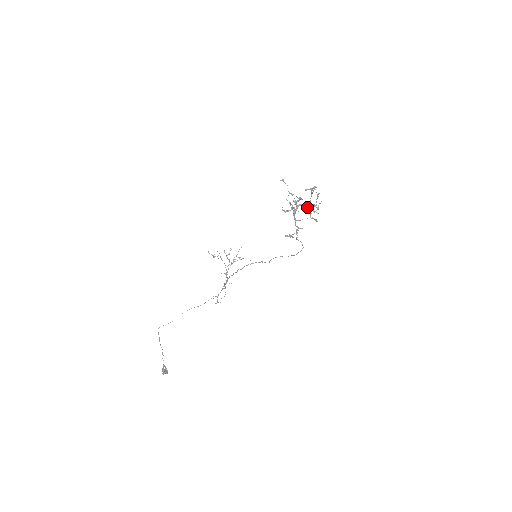
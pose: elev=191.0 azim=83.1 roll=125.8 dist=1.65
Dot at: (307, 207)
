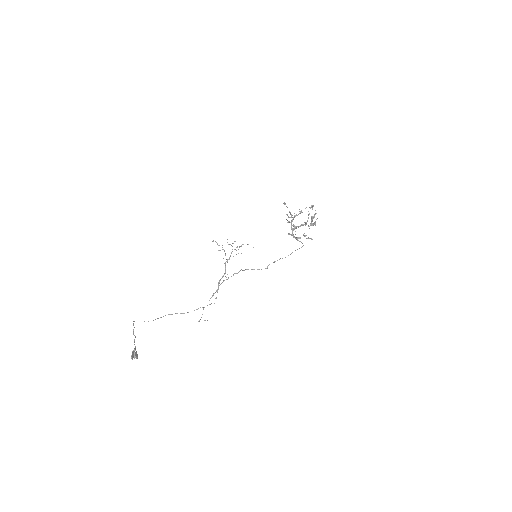
Dot at: (305, 222)
